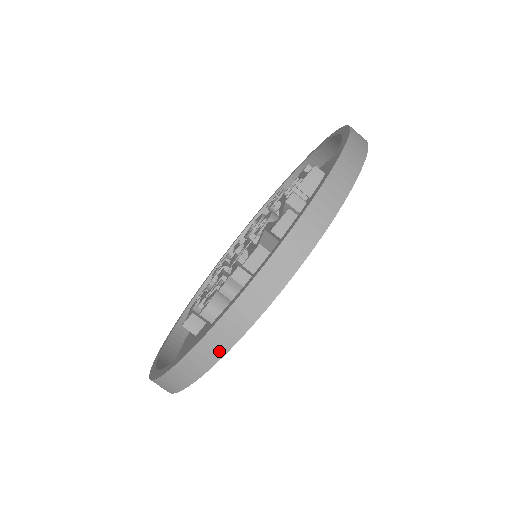
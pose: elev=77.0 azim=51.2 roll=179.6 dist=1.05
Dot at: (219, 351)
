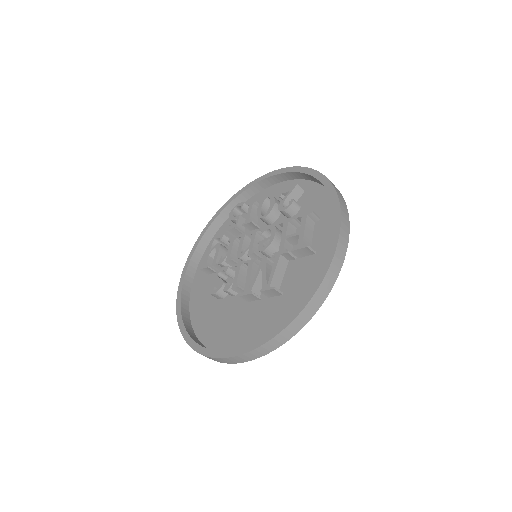
Dot at: occluded
